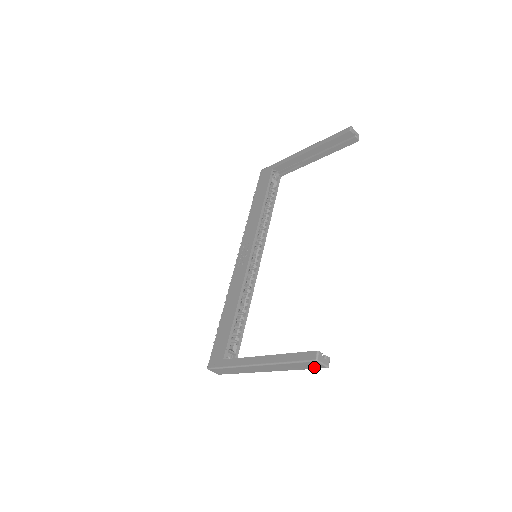
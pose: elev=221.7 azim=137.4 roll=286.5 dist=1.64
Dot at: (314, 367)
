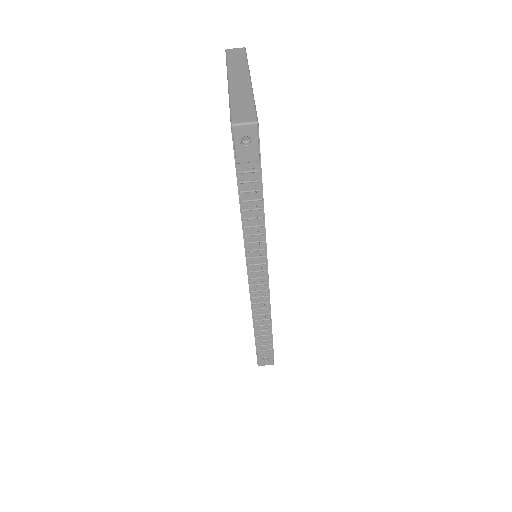
Dot at: (241, 53)
